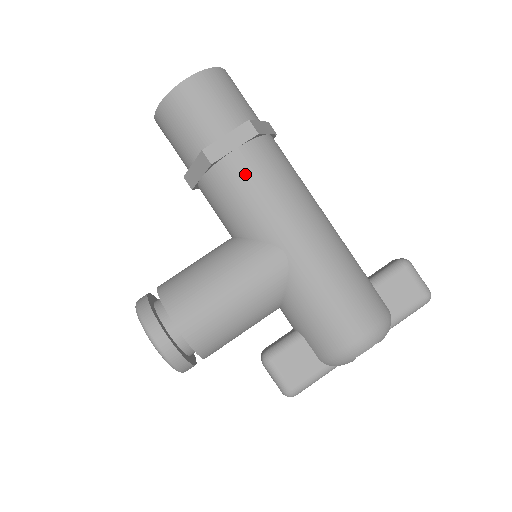
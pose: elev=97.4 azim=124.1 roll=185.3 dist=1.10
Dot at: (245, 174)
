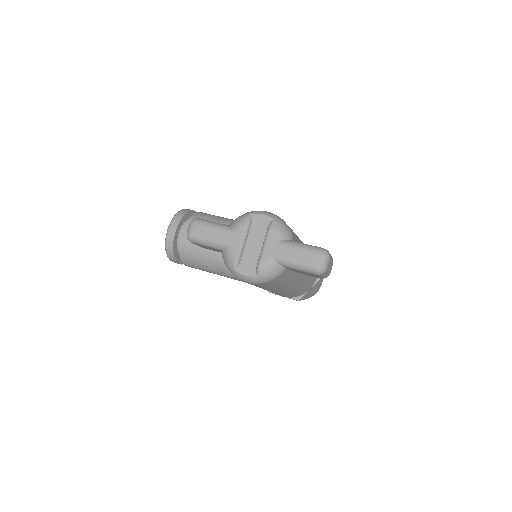
Dot at: occluded
